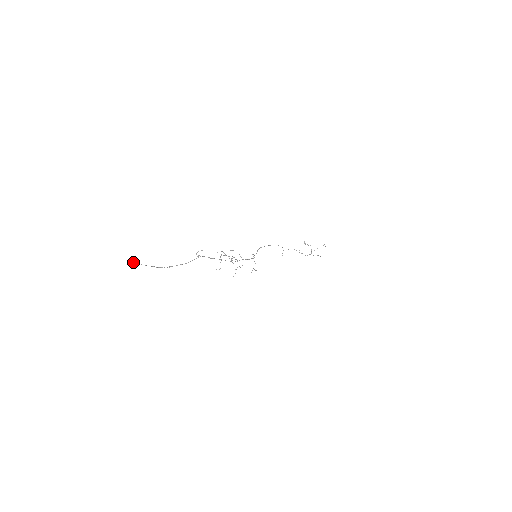
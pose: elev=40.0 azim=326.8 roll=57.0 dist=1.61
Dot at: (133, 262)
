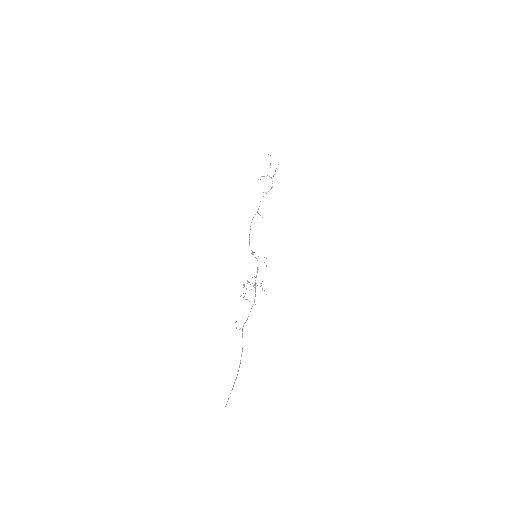
Dot at: occluded
